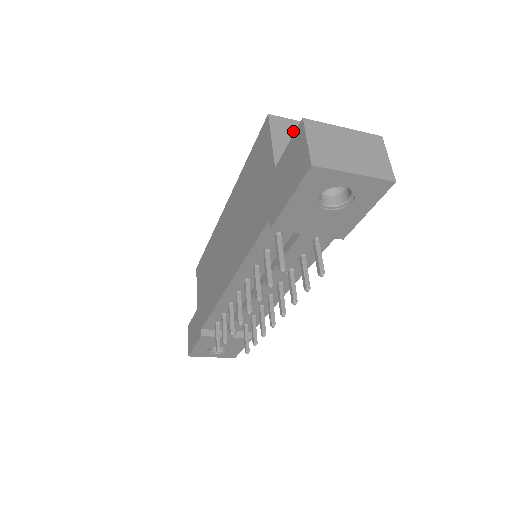
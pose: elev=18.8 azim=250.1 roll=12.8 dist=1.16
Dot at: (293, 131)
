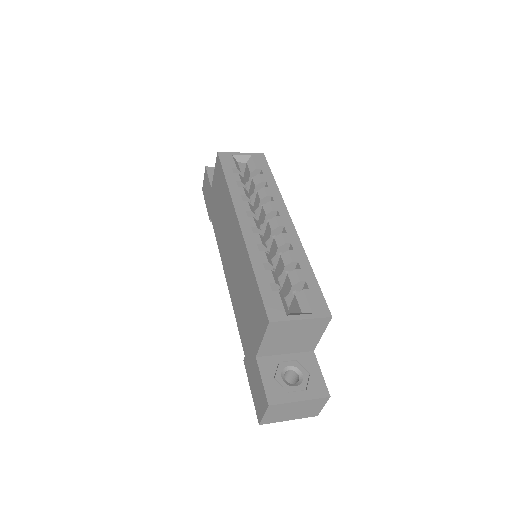
Dot at: (287, 329)
